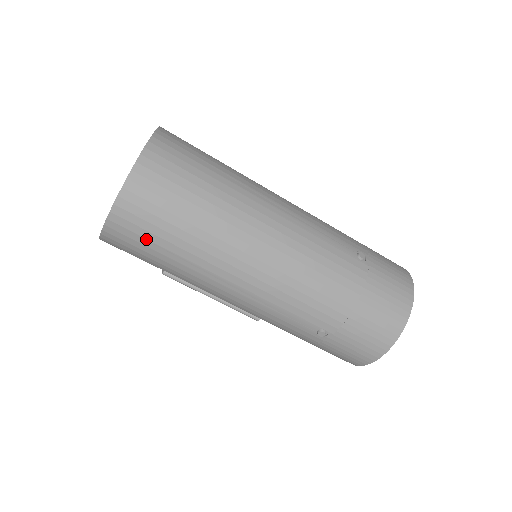
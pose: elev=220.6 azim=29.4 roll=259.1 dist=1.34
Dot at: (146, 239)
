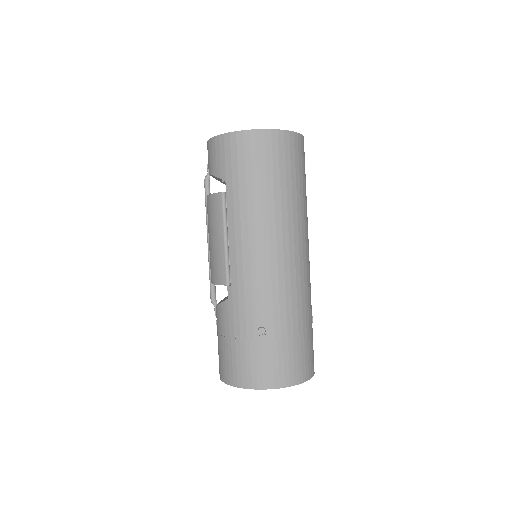
Dot at: (258, 162)
